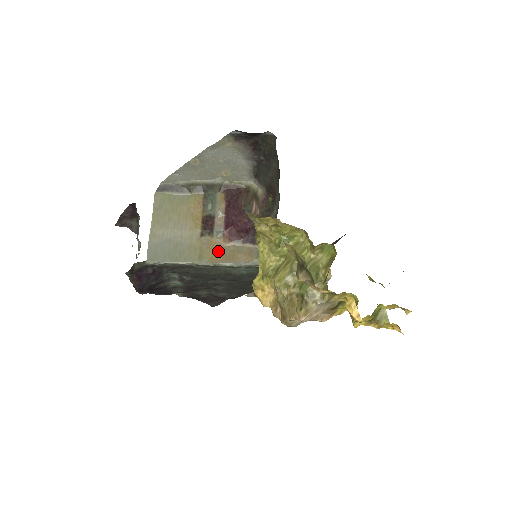
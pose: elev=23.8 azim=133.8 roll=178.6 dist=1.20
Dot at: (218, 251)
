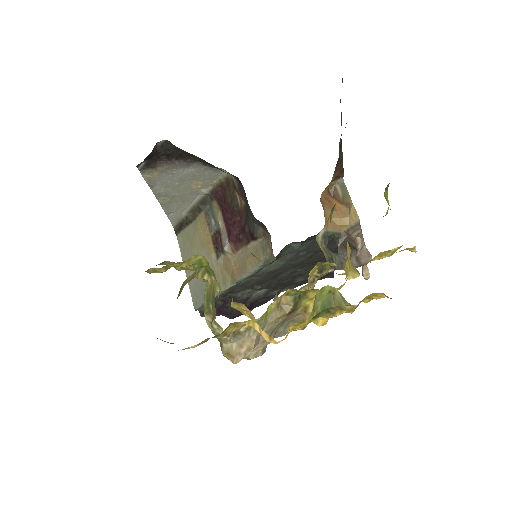
Dot at: (233, 267)
